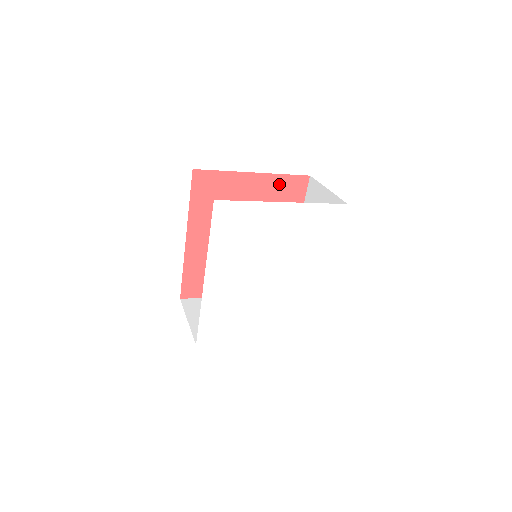
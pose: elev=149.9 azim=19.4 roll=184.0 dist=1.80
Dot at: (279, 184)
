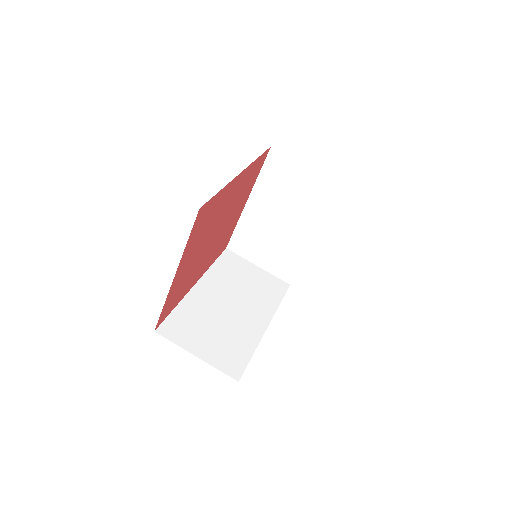
Dot at: (192, 240)
